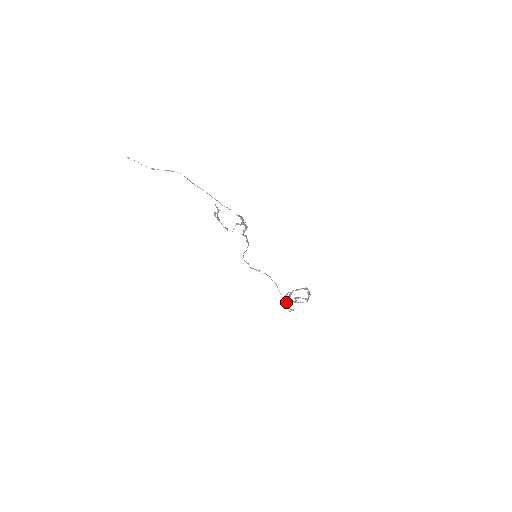
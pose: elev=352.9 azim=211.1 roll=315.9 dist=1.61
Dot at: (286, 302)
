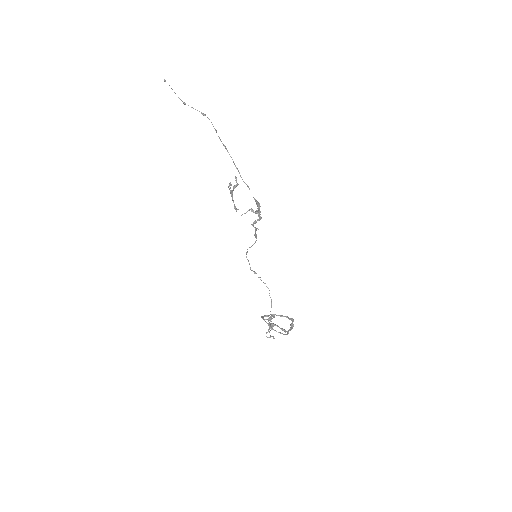
Dot at: occluded
